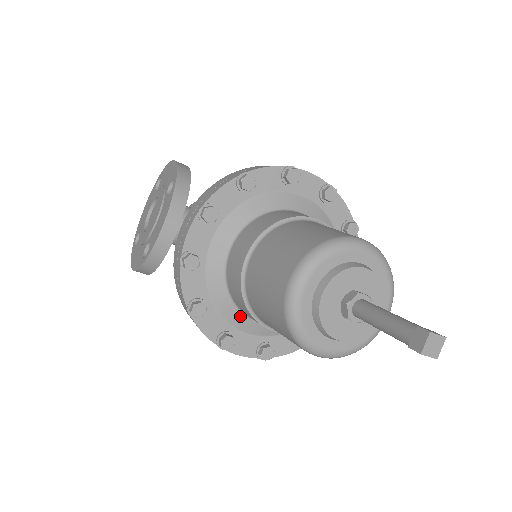
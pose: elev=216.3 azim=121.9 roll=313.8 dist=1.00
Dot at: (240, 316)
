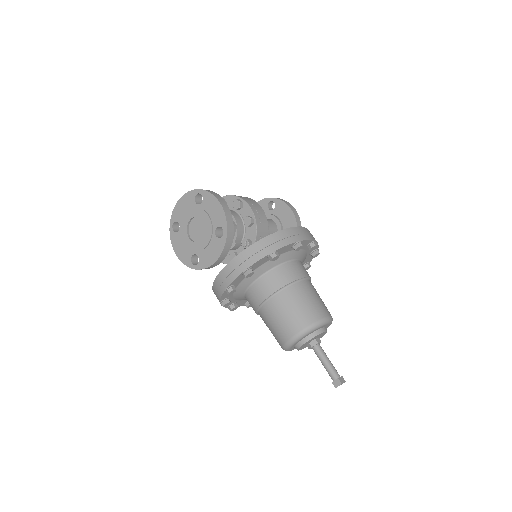
Dot at: (244, 299)
